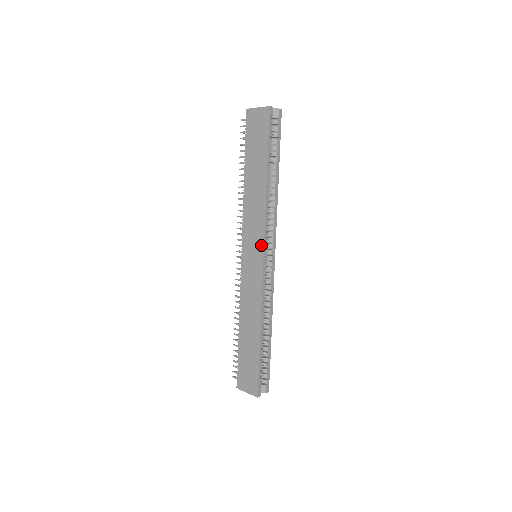
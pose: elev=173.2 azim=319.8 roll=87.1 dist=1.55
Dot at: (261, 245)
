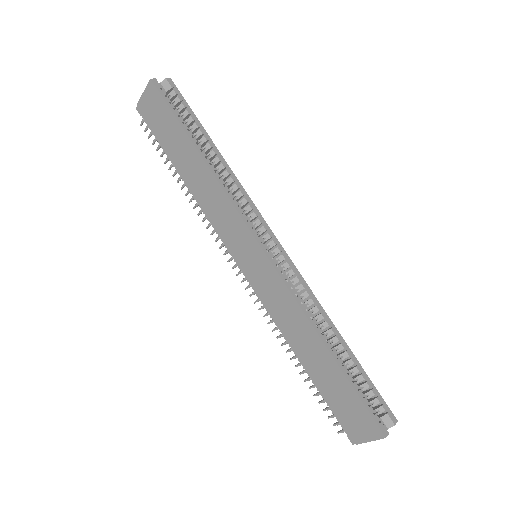
Dot at: (248, 234)
